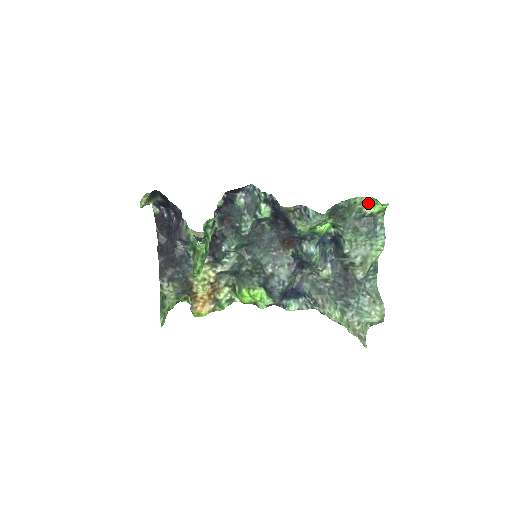
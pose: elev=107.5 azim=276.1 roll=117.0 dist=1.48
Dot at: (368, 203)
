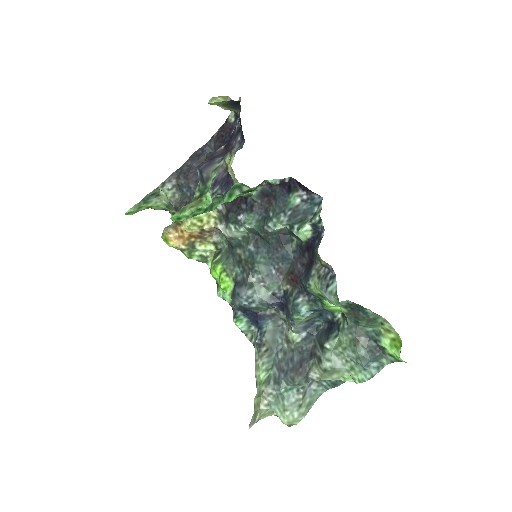
Dot at: (392, 338)
